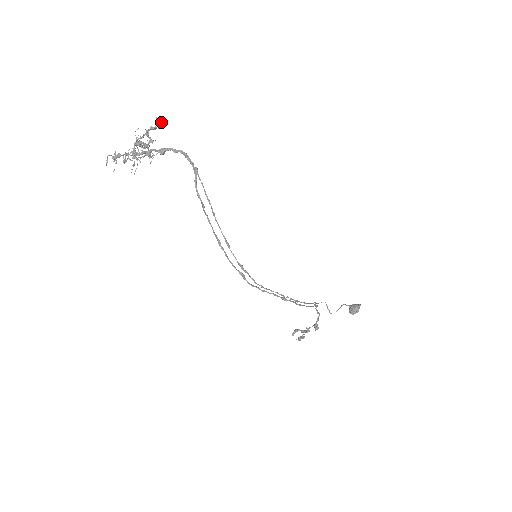
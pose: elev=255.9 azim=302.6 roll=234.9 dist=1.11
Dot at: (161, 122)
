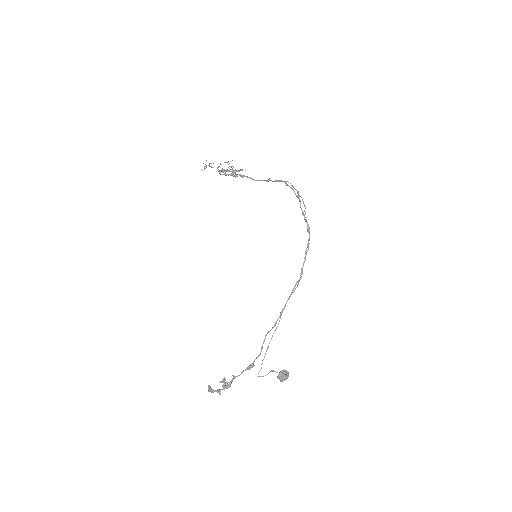
Dot at: occluded
